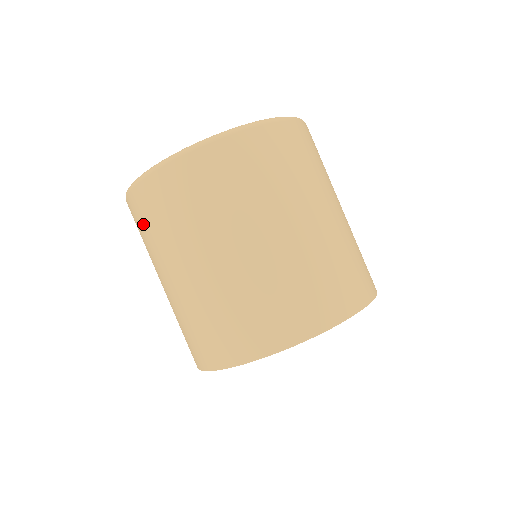
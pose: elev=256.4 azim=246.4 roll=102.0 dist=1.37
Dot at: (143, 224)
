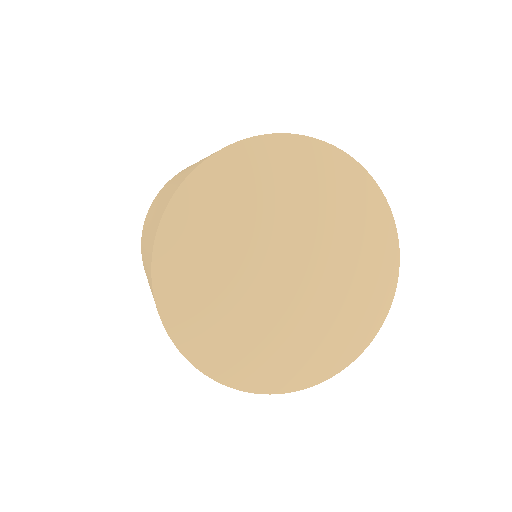
Dot at: occluded
